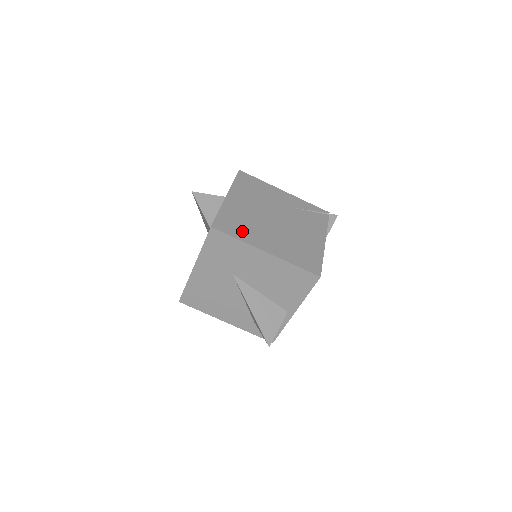
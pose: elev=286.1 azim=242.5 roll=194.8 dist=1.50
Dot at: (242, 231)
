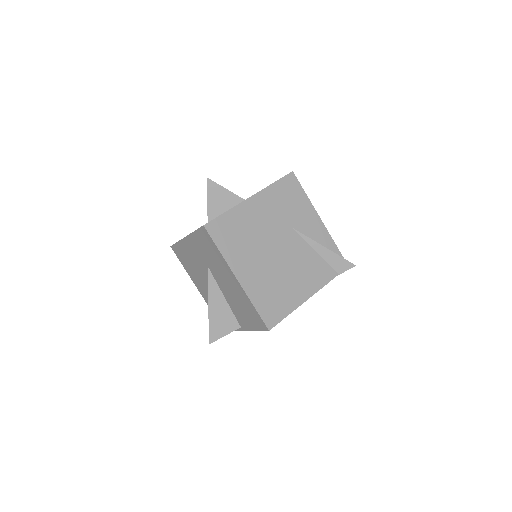
Dot at: occluded
